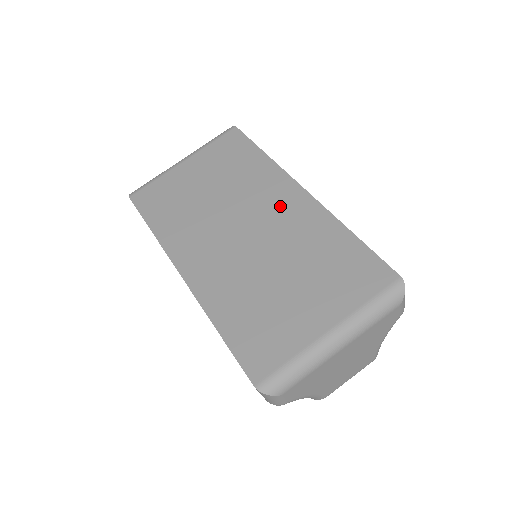
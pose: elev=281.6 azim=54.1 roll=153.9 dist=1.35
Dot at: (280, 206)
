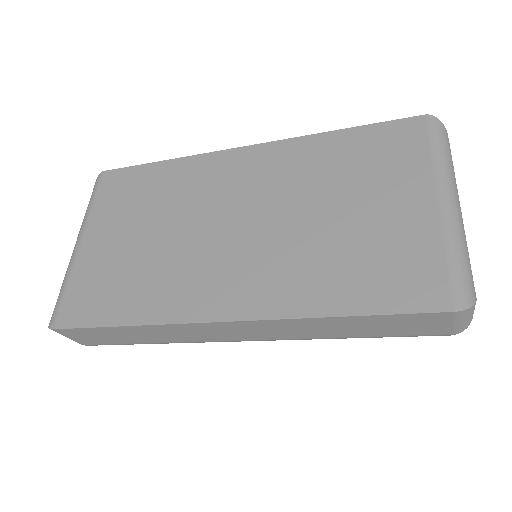
Dot at: (243, 176)
